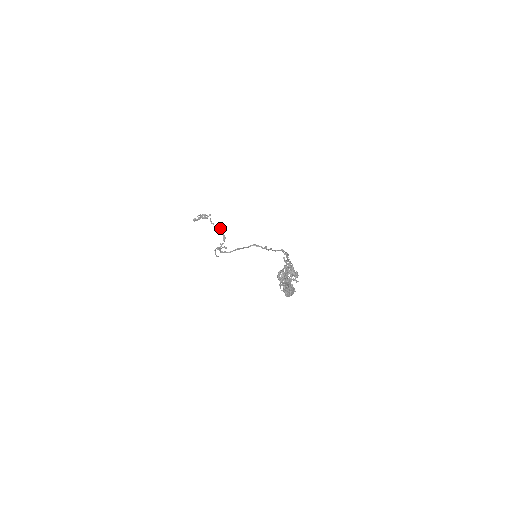
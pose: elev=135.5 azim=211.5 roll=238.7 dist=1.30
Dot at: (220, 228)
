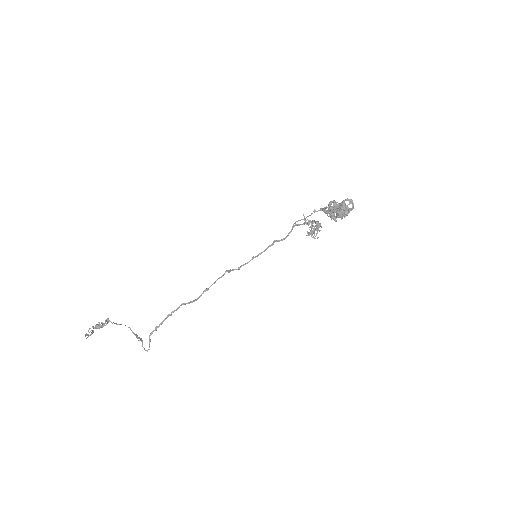
Dot at: (128, 327)
